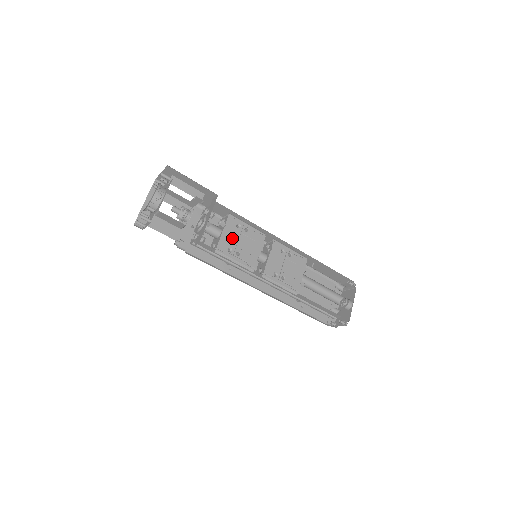
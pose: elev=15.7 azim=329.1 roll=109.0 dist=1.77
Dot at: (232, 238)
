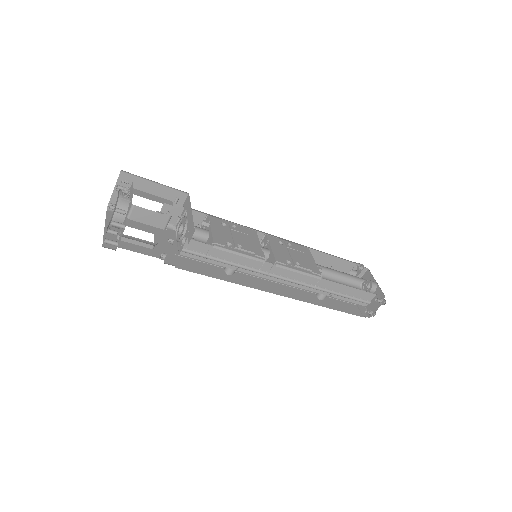
Dot at: (224, 234)
